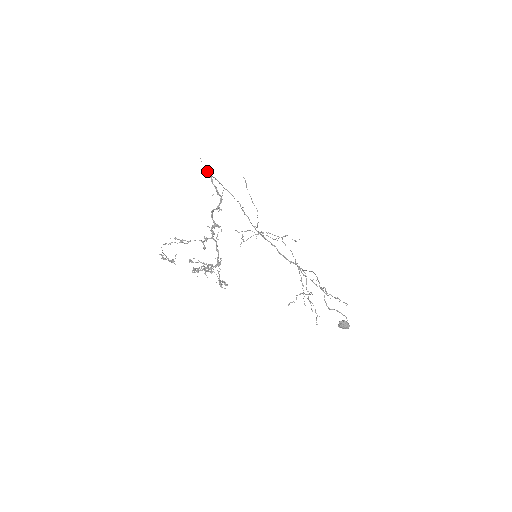
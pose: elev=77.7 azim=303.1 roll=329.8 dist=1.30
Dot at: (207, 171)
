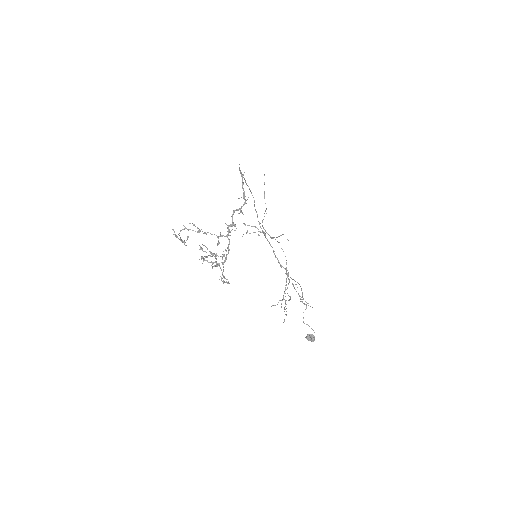
Dot at: (241, 174)
